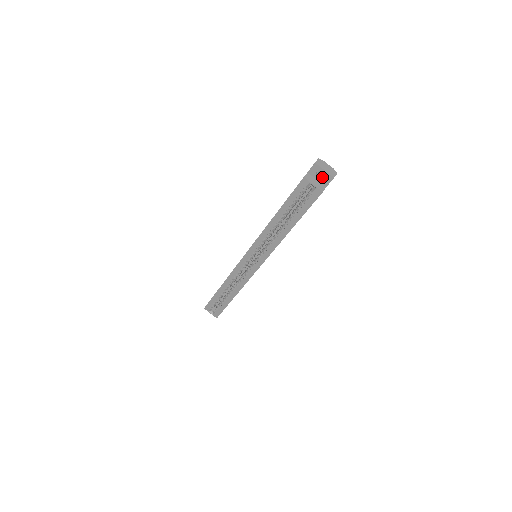
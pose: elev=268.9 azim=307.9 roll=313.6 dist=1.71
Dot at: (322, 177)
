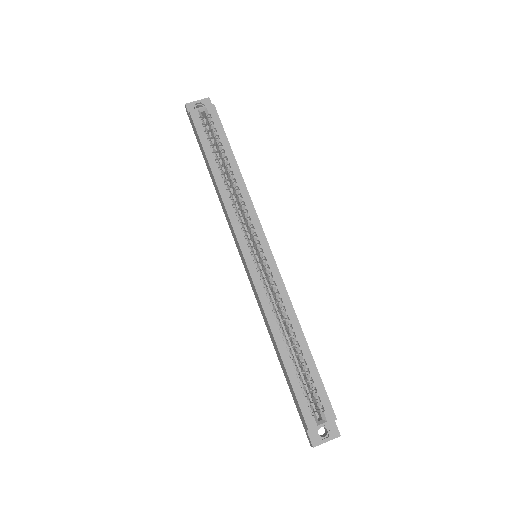
Dot at: occluded
